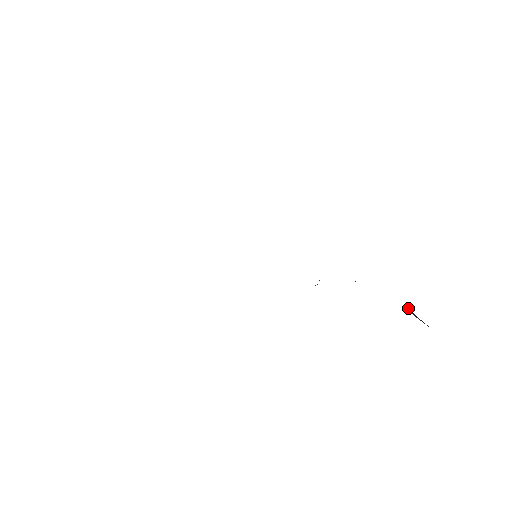
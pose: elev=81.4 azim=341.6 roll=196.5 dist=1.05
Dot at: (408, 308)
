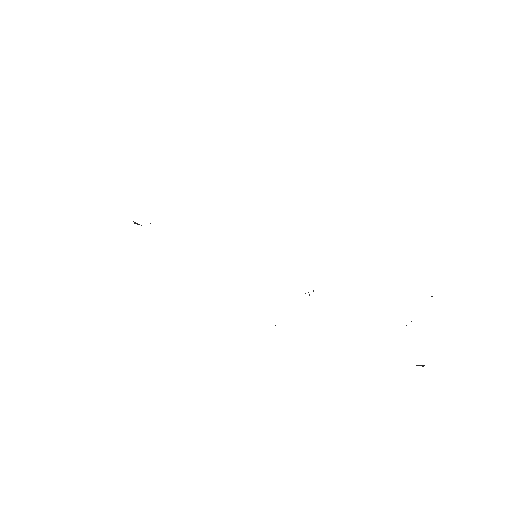
Dot at: occluded
